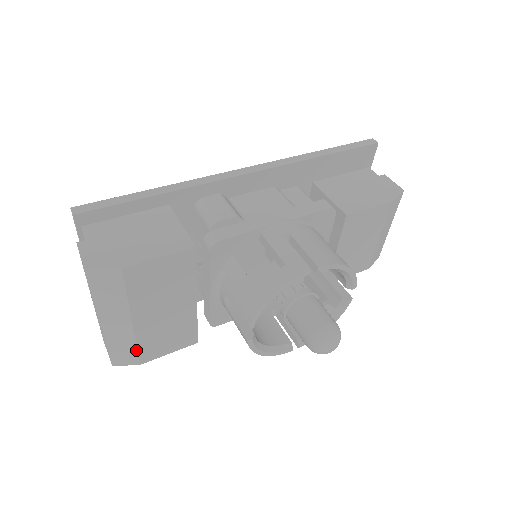
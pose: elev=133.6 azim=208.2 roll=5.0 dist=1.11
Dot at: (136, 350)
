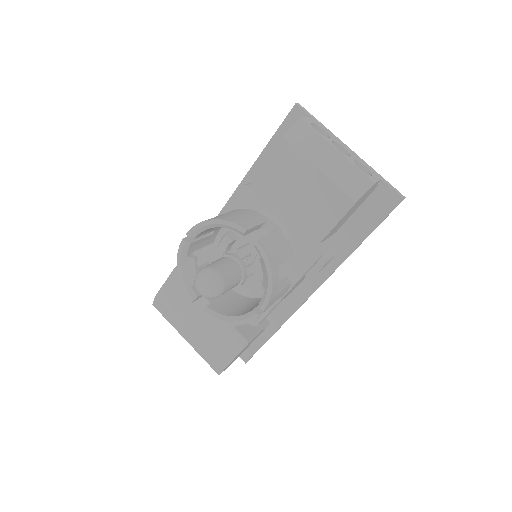
Dot at: (211, 356)
